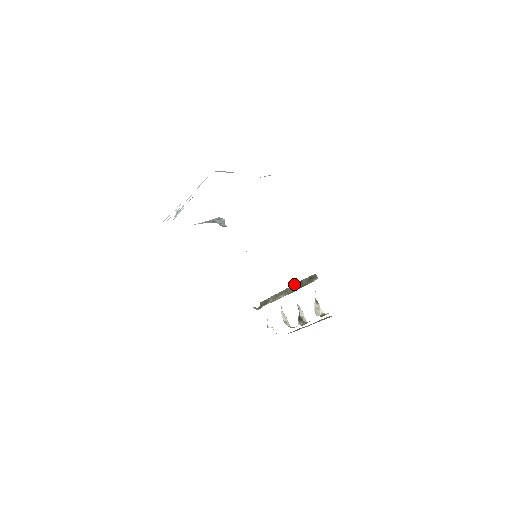
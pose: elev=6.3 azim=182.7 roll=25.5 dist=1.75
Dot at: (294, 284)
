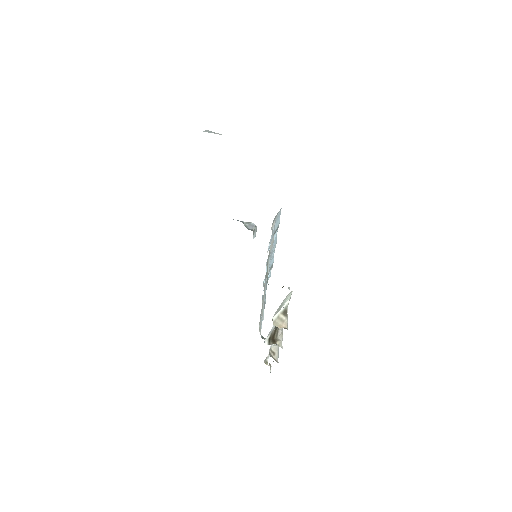
Dot at: occluded
